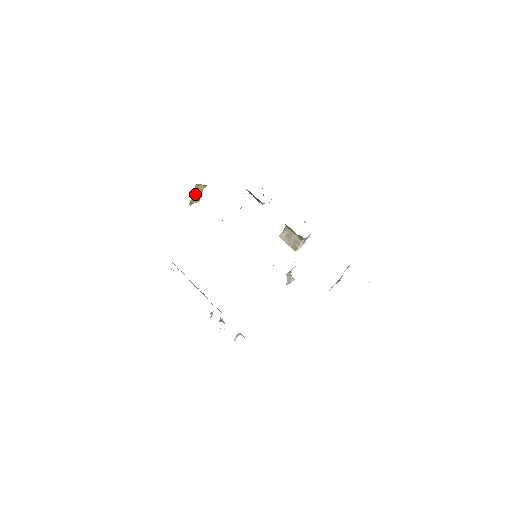
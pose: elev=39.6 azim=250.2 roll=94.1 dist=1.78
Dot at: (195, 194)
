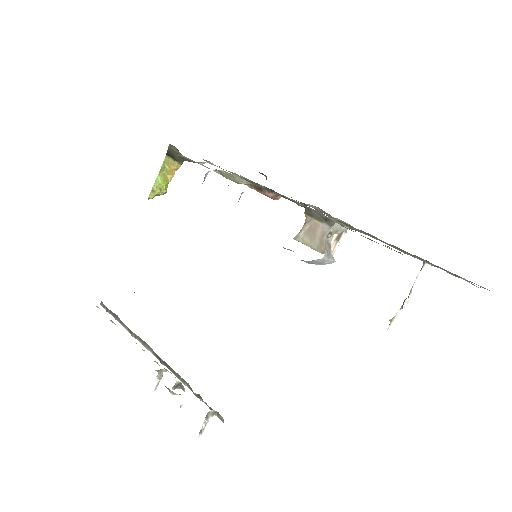
Dot at: (162, 176)
